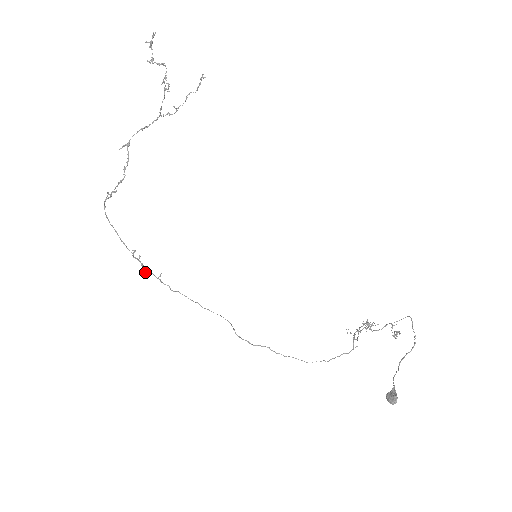
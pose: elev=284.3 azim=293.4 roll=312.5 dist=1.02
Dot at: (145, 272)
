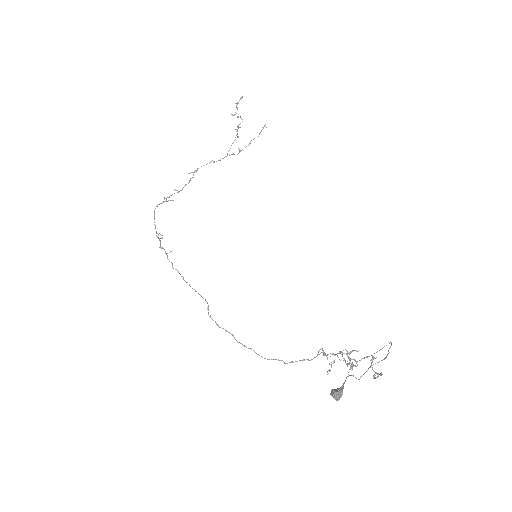
Dot at: occluded
